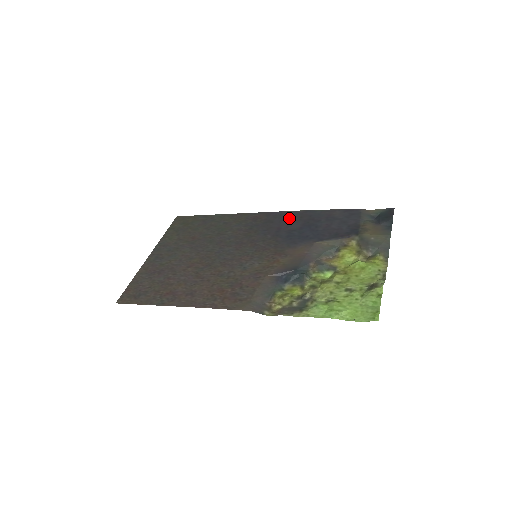
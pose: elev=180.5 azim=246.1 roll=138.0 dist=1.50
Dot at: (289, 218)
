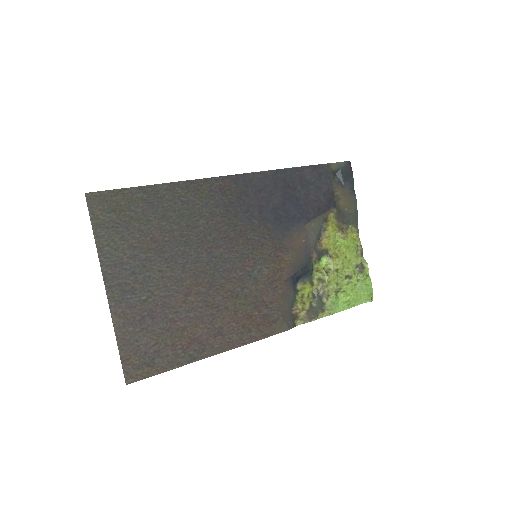
Dot at: (263, 186)
